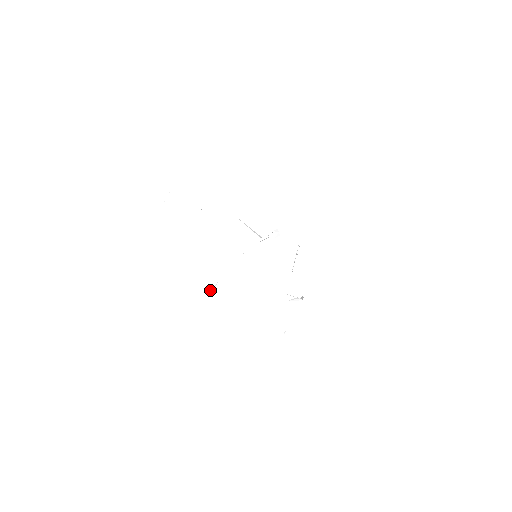
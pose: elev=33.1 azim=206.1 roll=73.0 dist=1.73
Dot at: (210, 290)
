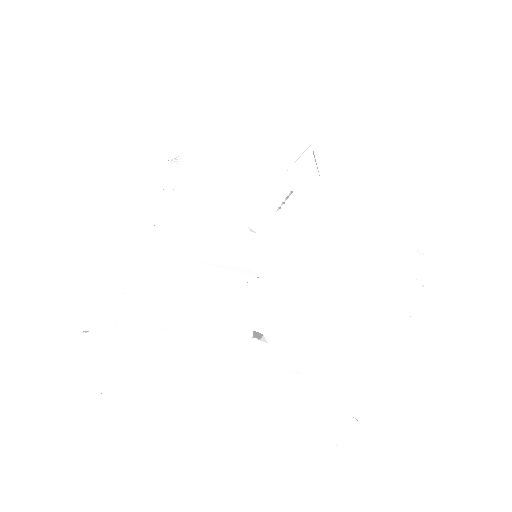
Dot at: (257, 335)
